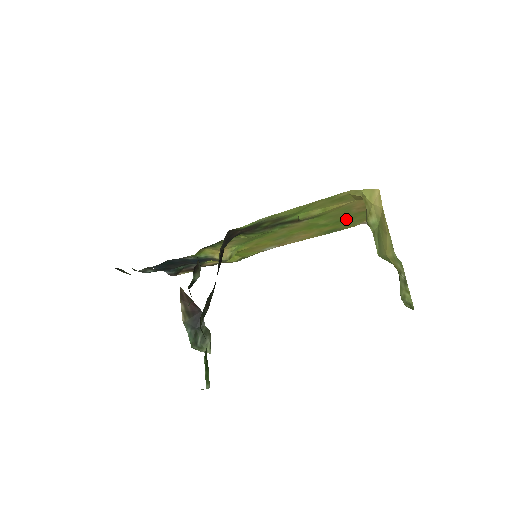
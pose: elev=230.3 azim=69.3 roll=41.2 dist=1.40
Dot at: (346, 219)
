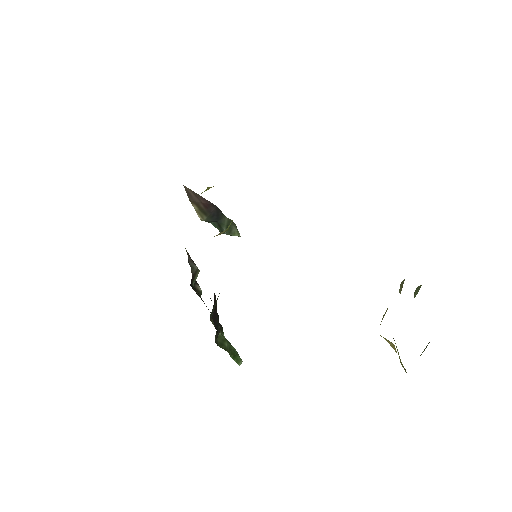
Dot at: occluded
